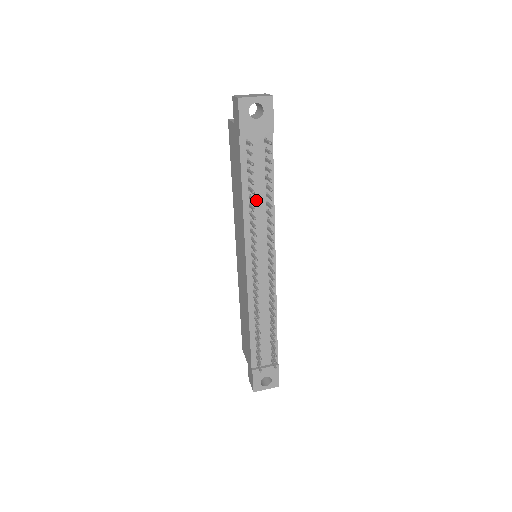
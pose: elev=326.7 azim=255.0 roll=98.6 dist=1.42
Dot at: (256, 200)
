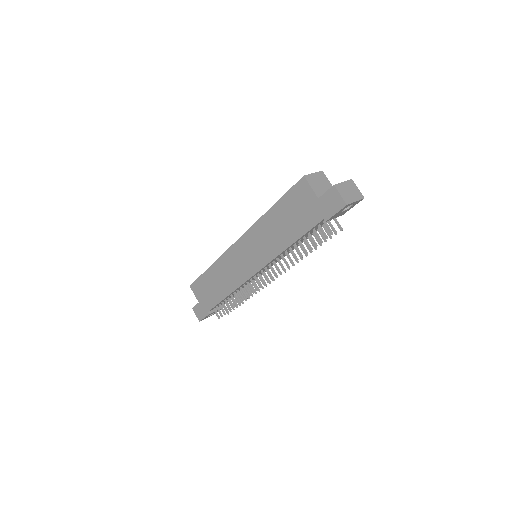
Dot at: occluded
